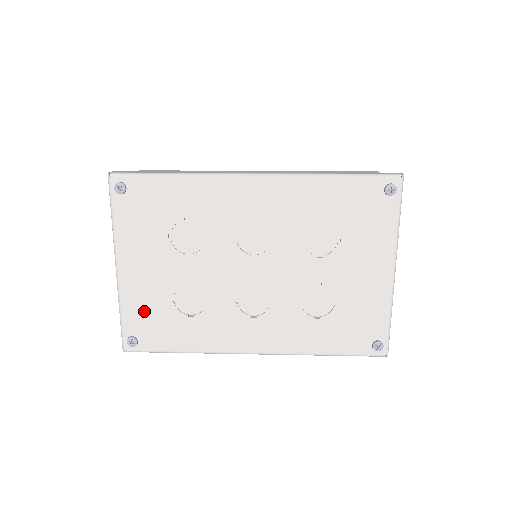
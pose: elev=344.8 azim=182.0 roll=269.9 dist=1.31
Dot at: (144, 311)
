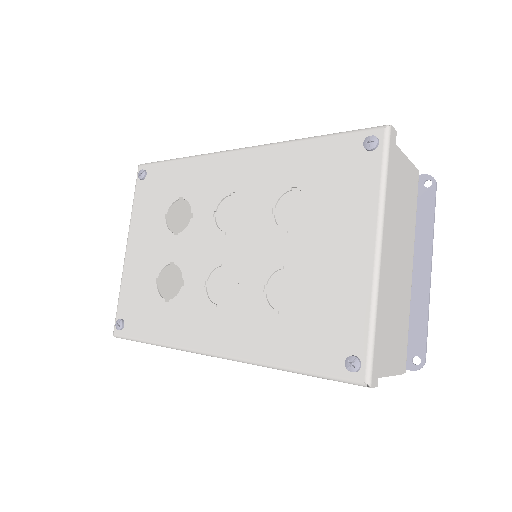
Dot at: (135, 292)
